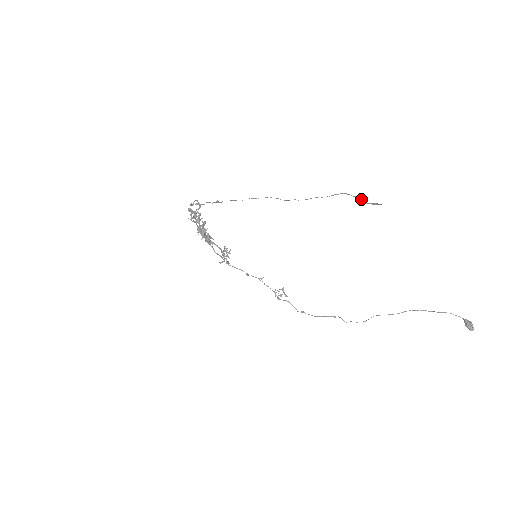
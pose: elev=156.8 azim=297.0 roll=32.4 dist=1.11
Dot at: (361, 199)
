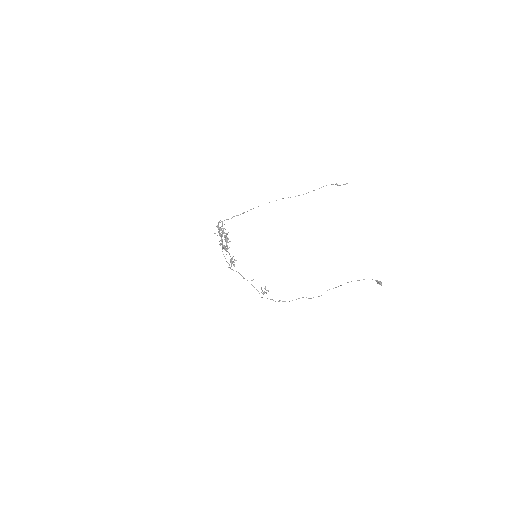
Dot at: (337, 184)
